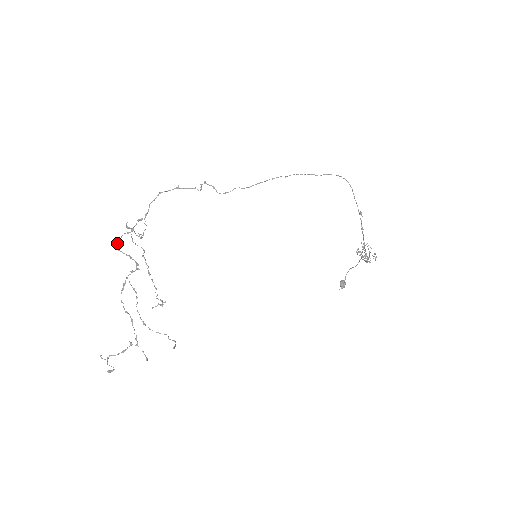
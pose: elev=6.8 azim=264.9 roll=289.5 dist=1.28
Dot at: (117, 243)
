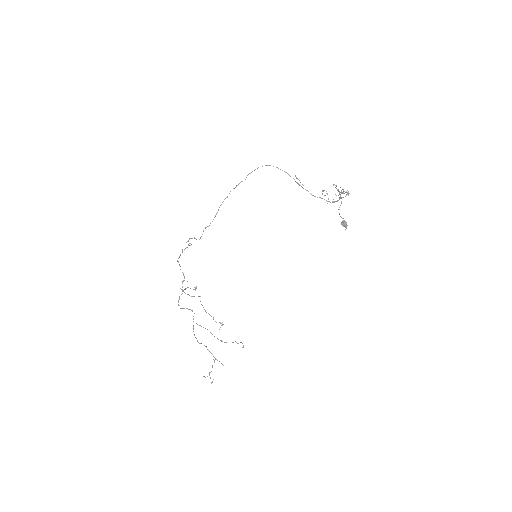
Dot at: (178, 305)
